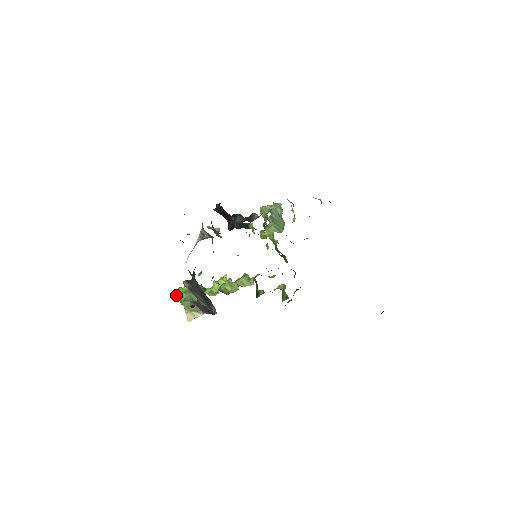
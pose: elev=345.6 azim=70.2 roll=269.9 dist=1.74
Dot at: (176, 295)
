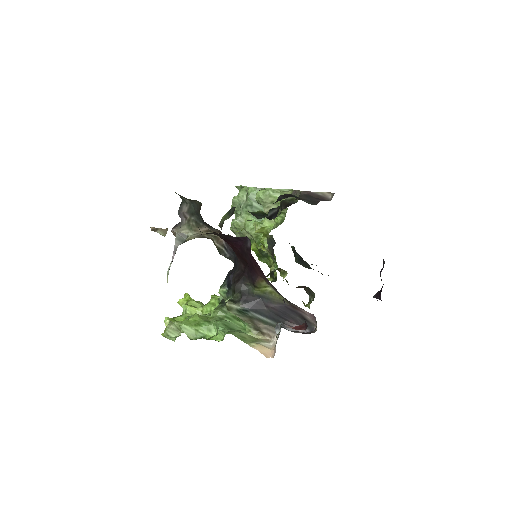
Dot at: (169, 335)
